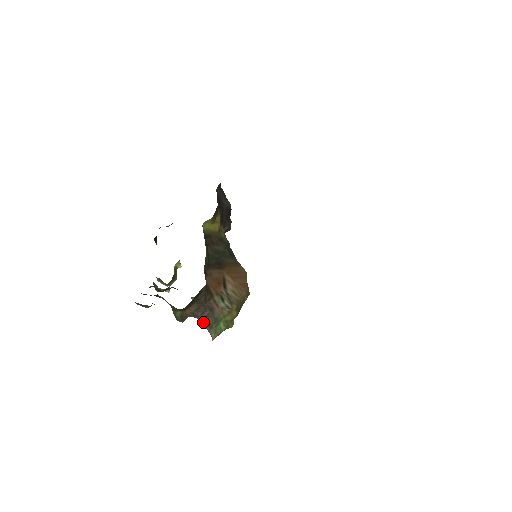
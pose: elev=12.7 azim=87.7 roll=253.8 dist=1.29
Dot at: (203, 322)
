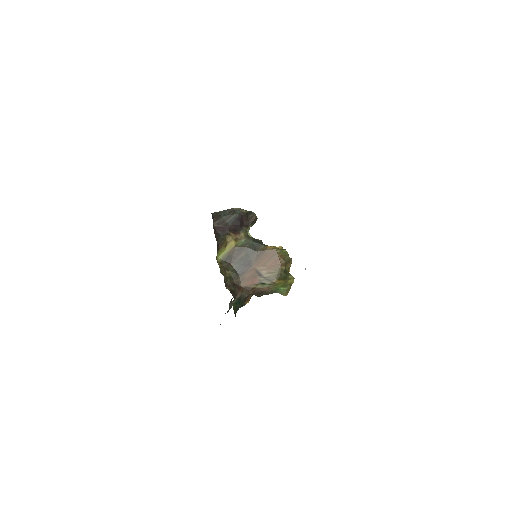
Dot at: occluded
